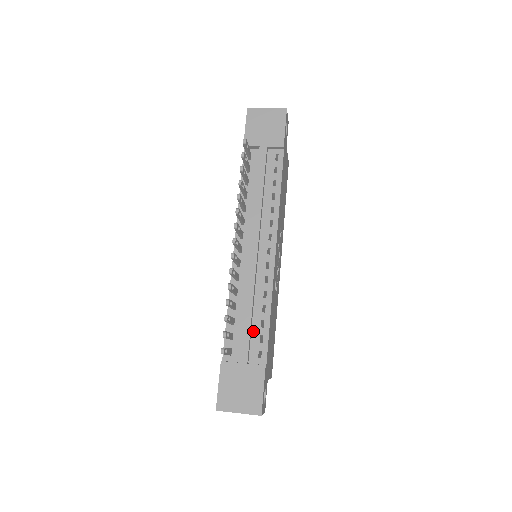
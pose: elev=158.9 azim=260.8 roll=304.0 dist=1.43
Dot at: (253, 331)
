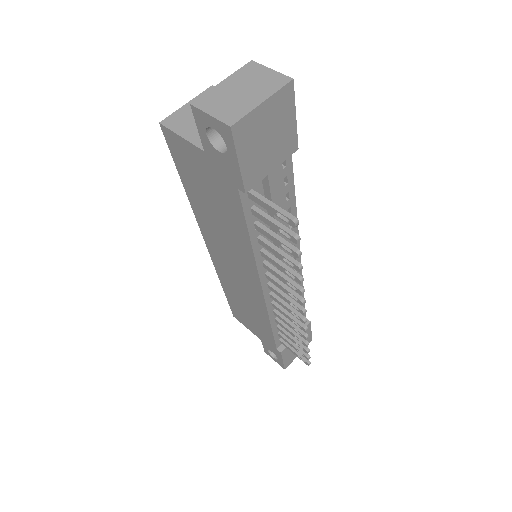
Dot at: occluded
